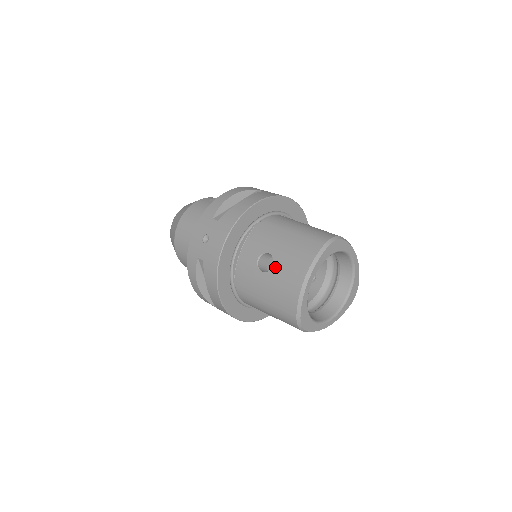
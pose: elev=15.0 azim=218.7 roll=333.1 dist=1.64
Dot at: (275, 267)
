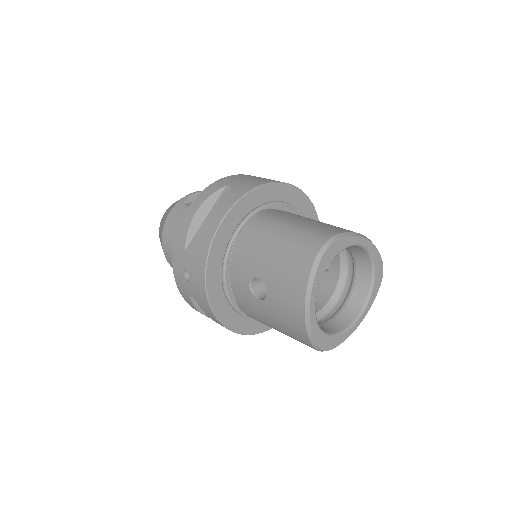
Dot at: (270, 295)
